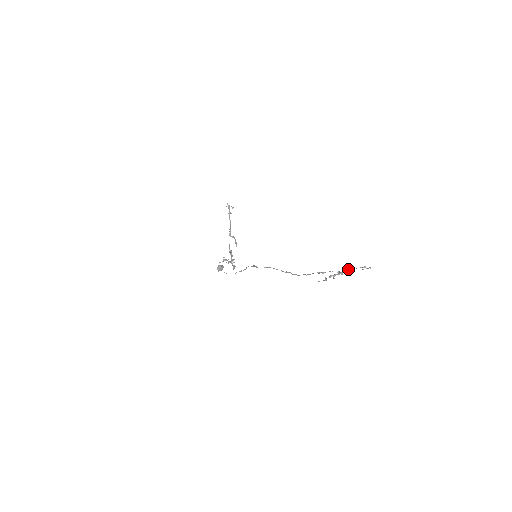
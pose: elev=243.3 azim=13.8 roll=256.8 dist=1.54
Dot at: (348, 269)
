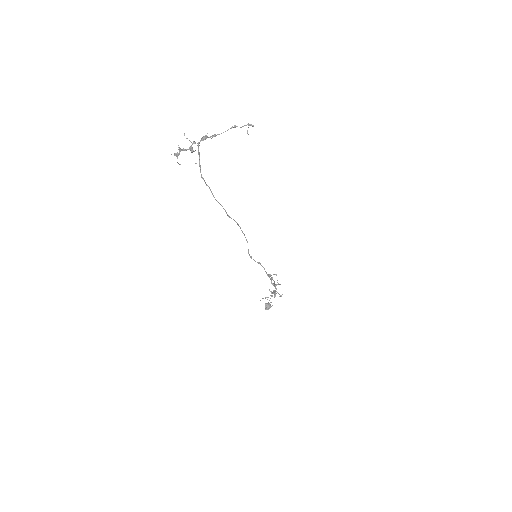
Dot at: (204, 137)
